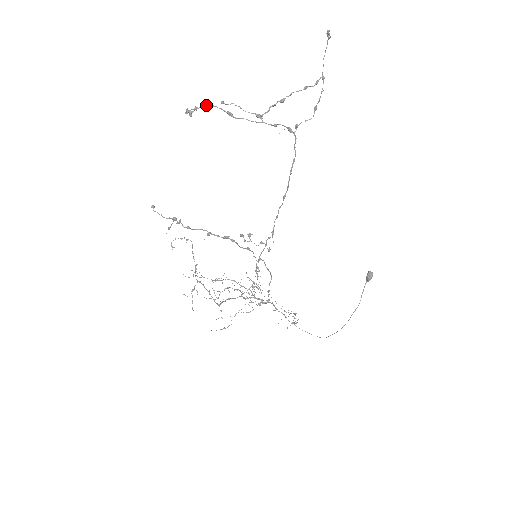
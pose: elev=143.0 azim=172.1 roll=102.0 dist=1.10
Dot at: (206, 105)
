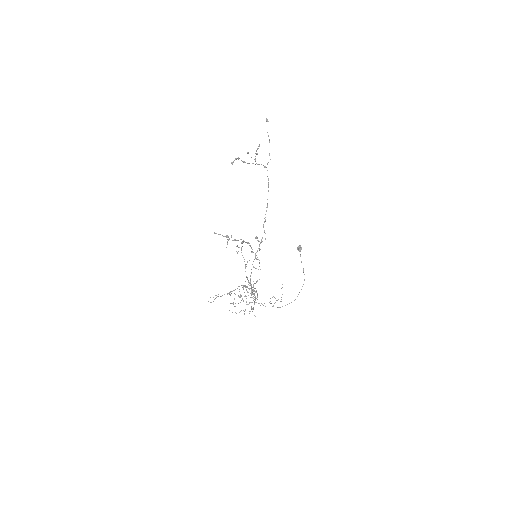
Dot at: occluded
